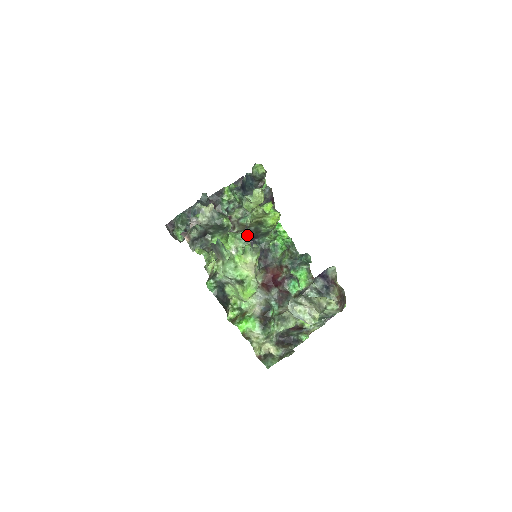
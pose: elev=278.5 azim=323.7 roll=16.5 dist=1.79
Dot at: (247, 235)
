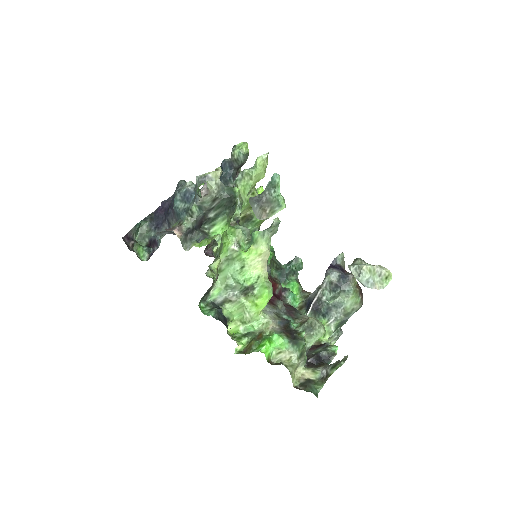
Dot at: (244, 228)
